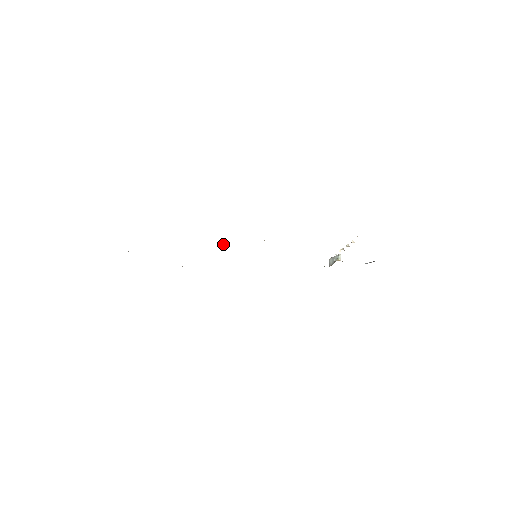
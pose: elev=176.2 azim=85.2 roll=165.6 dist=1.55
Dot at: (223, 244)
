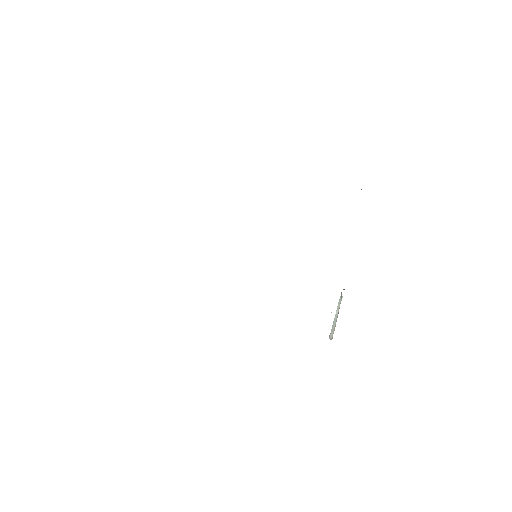
Dot at: occluded
